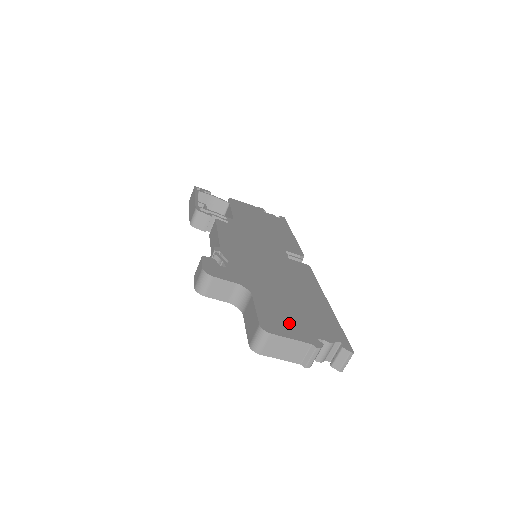
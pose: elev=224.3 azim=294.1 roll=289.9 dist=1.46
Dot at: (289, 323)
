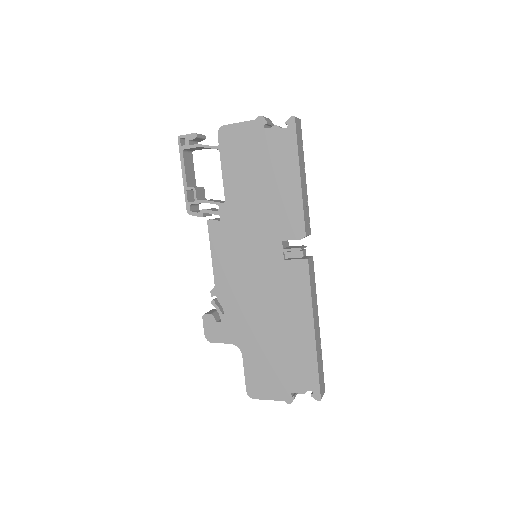
Dot at: (269, 382)
